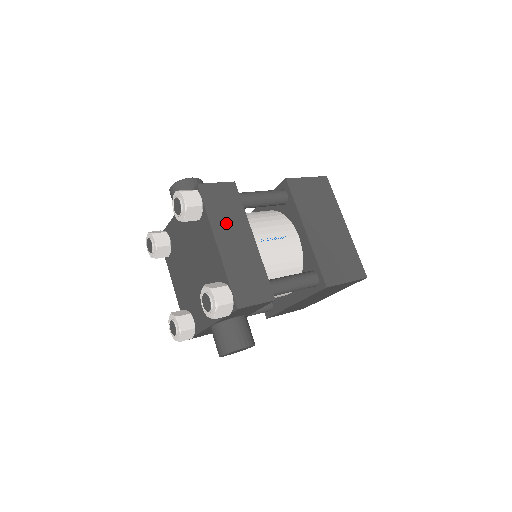
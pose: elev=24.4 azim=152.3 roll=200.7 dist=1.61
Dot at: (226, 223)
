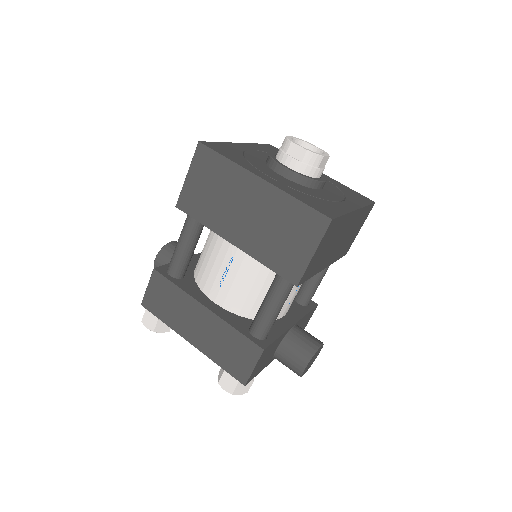
Dot at: (180, 317)
